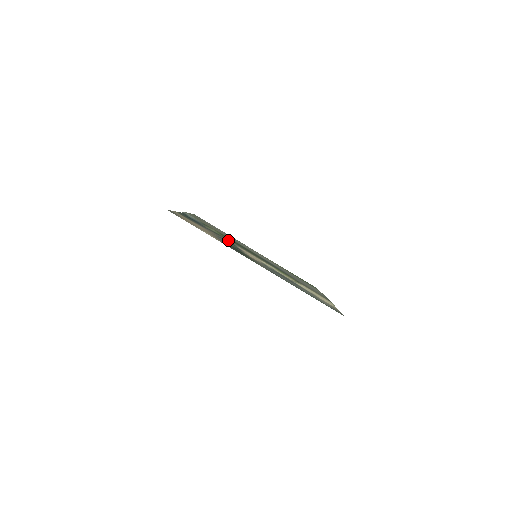
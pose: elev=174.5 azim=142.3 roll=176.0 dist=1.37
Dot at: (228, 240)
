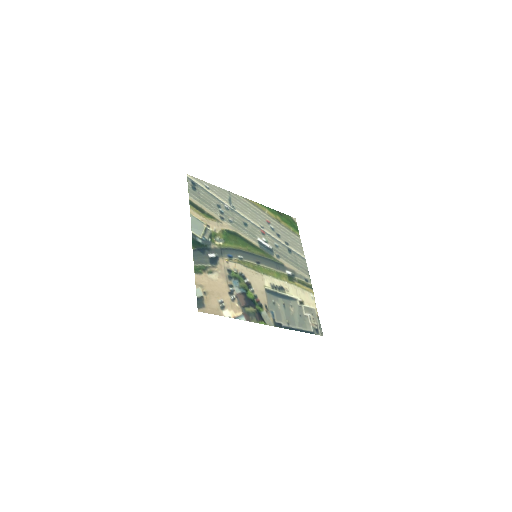
Dot at: (237, 269)
